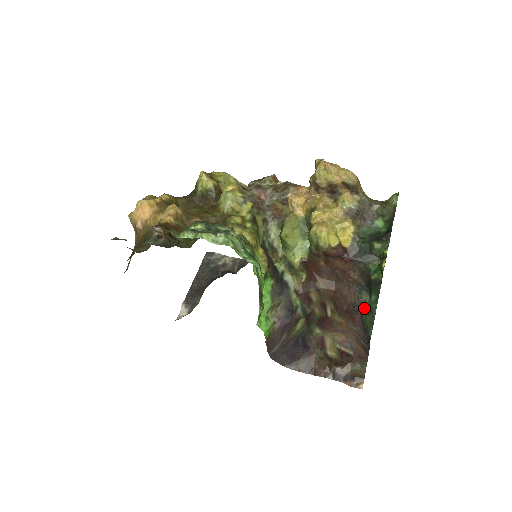
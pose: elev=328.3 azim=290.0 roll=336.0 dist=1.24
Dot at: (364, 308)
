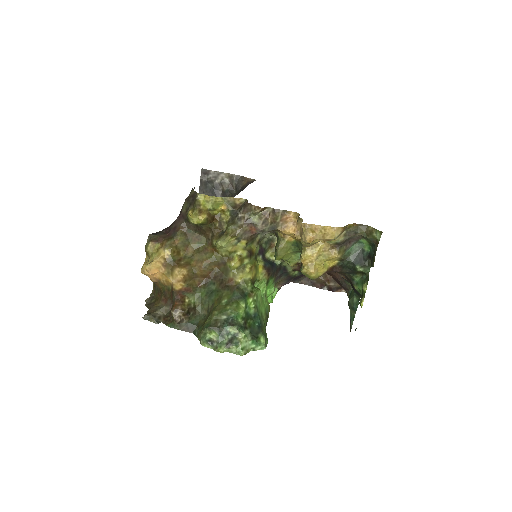
Dot at: (349, 289)
